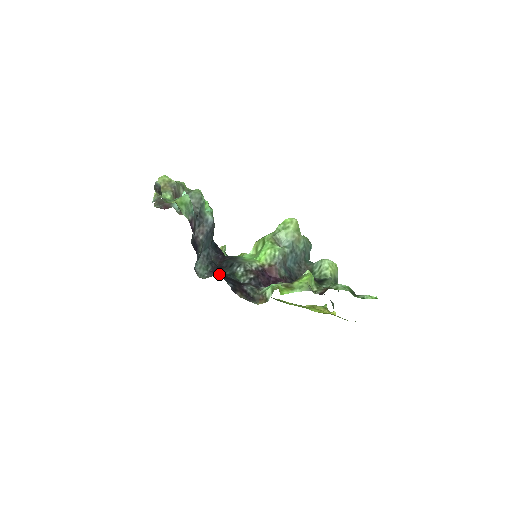
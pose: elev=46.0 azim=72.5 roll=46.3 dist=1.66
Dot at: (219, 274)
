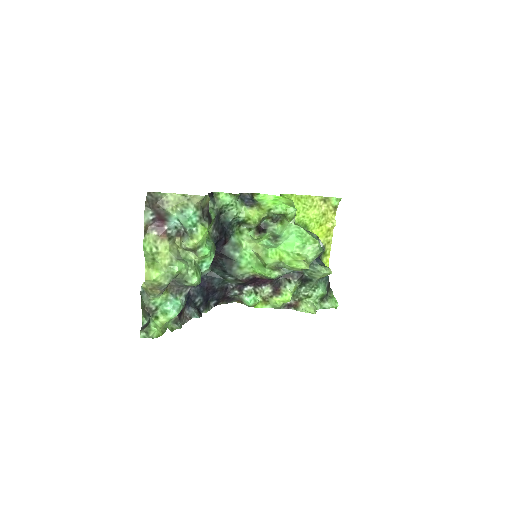
Dot at: (210, 277)
